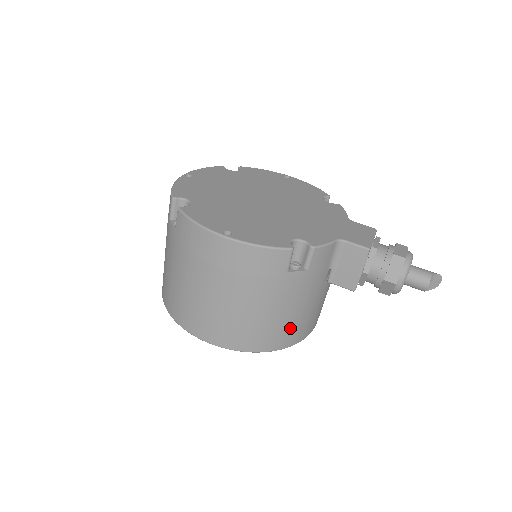
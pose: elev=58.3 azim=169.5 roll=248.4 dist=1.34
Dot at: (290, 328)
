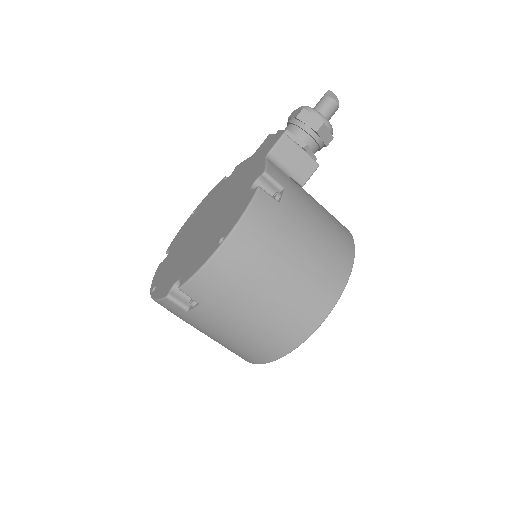
Dot at: (336, 234)
